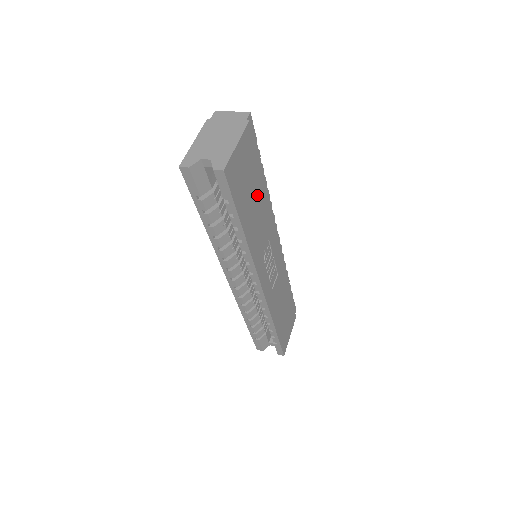
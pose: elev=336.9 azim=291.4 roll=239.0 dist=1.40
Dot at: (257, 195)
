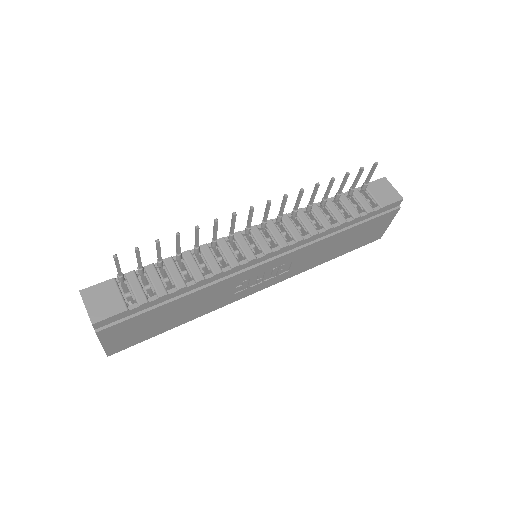
Dot at: (174, 309)
